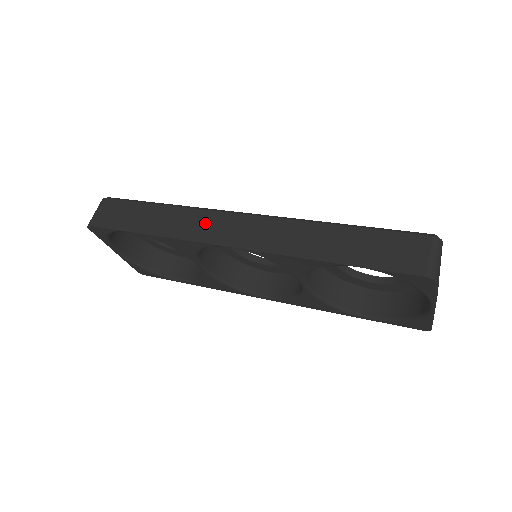
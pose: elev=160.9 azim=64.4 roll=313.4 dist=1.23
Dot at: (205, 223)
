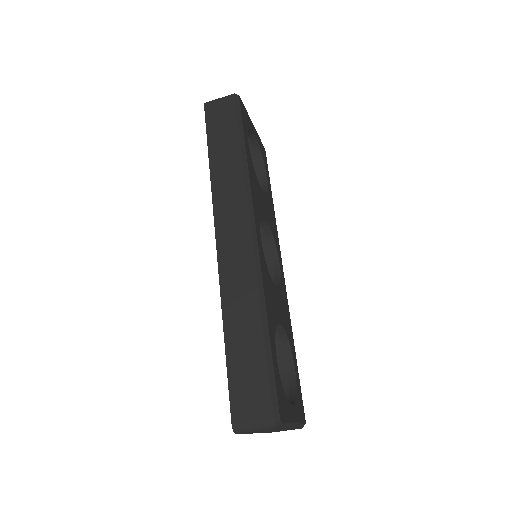
Dot at: (233, 204)
